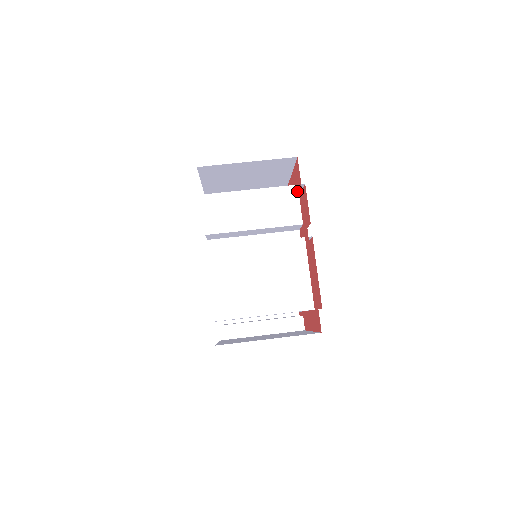
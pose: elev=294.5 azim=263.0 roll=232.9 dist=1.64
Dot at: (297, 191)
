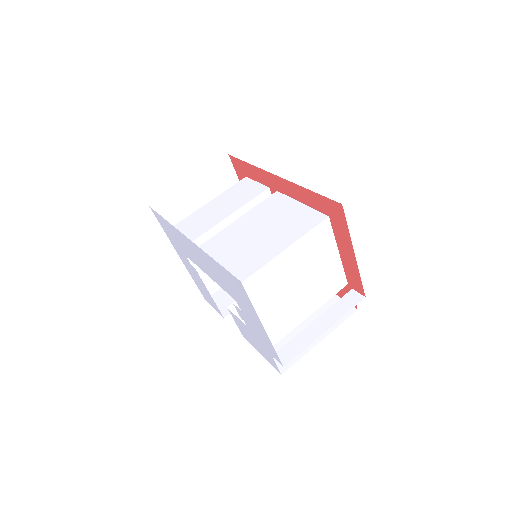
Dot at: (248, 179)
